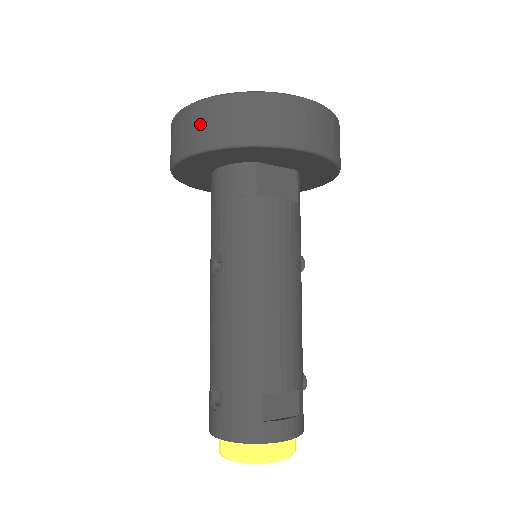
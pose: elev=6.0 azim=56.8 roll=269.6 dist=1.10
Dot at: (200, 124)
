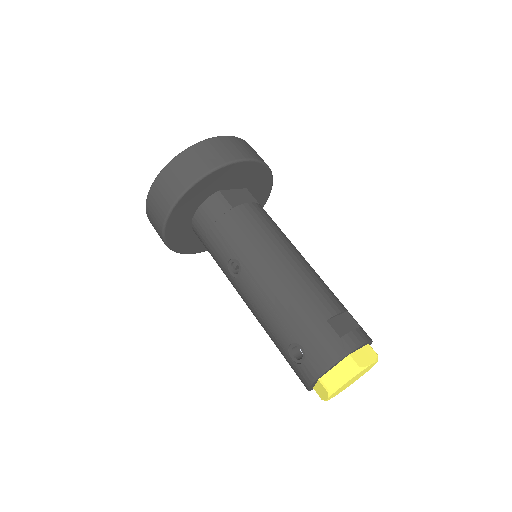
Dot at: (170, 182)
